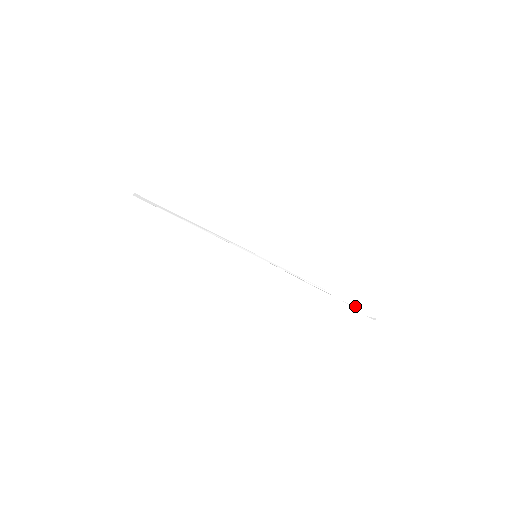
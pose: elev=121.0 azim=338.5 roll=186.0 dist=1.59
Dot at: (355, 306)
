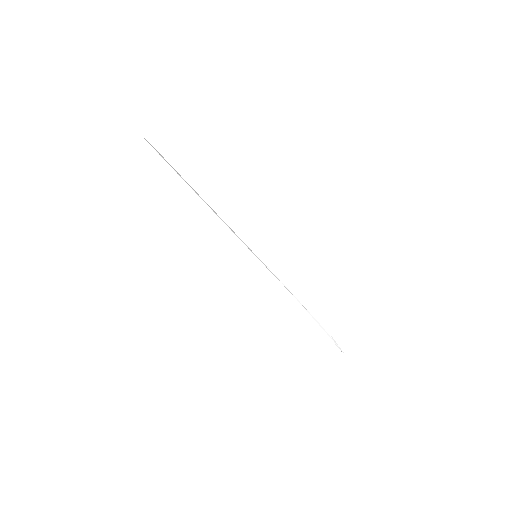
Dot at: (330, 337)
